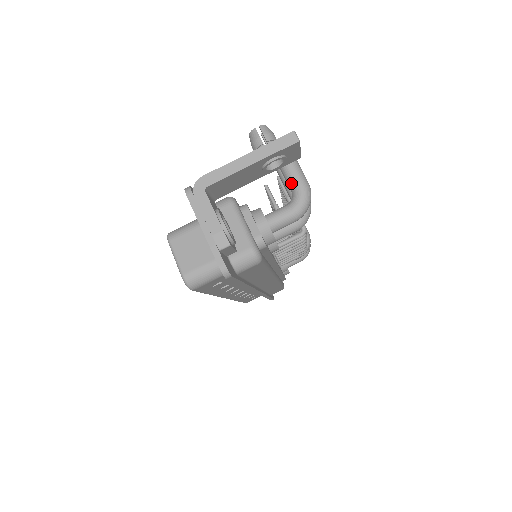
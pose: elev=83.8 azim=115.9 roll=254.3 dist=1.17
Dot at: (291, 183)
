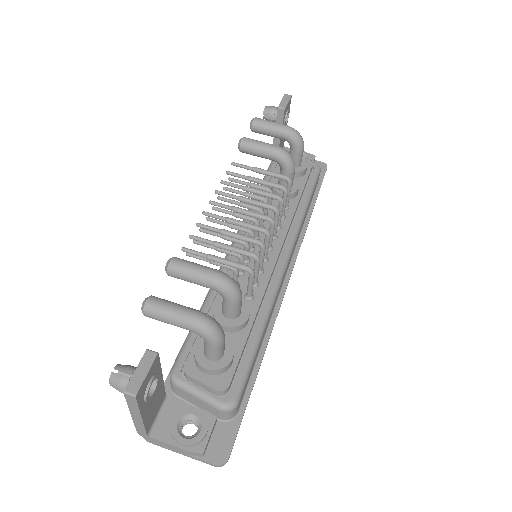
Dot at: occluded
